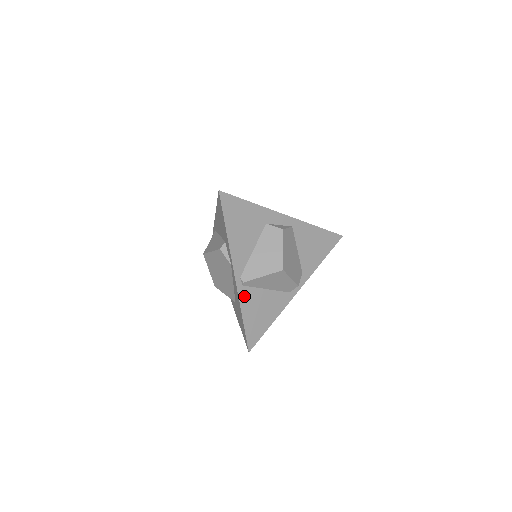
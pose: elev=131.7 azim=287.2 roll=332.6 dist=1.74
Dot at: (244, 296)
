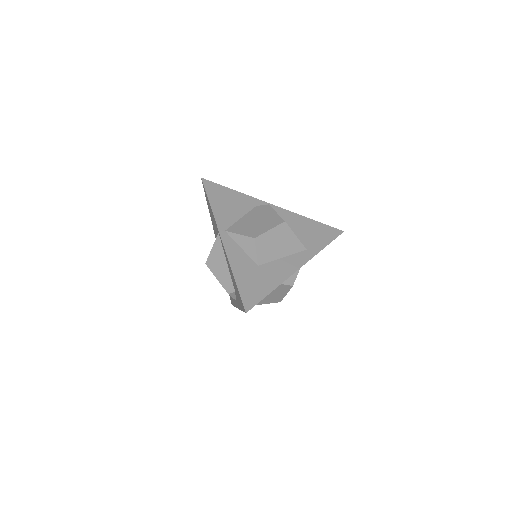
Dot at: occluded
